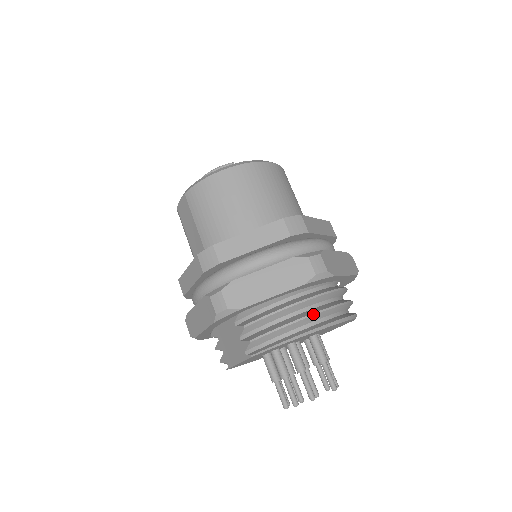
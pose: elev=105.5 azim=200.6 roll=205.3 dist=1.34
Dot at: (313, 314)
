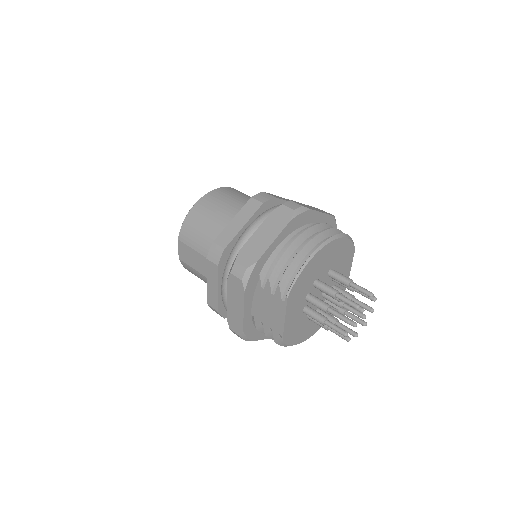
Dot at: (311, 238)
